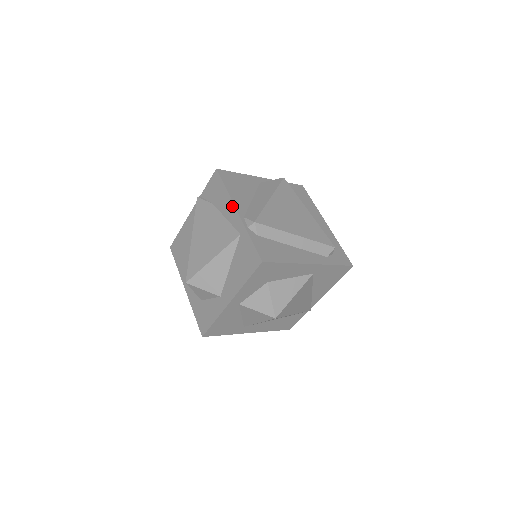
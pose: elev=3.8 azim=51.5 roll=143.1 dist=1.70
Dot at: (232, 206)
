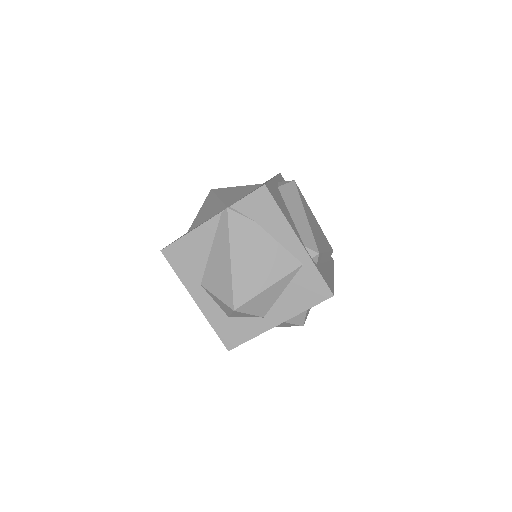
Dot at: (292, 233)
